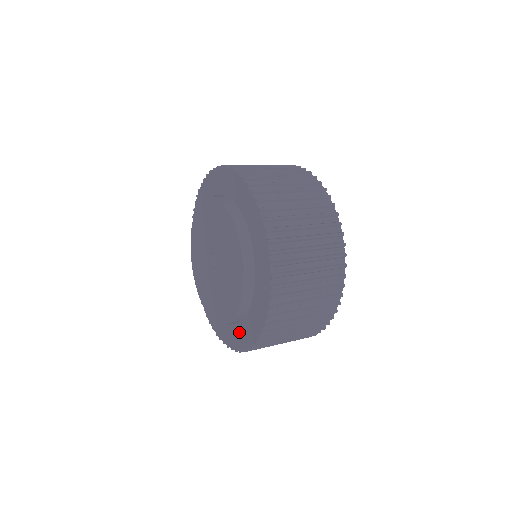
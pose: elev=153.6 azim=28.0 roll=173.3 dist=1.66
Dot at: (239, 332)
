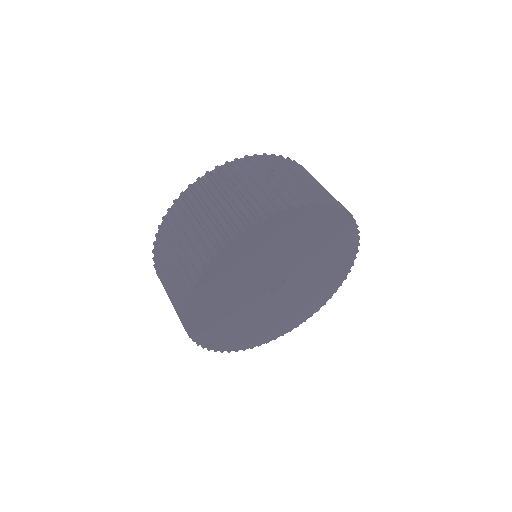
Dot at: occluded
